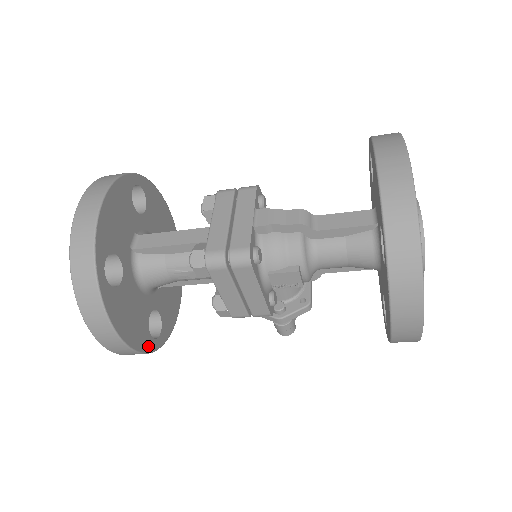
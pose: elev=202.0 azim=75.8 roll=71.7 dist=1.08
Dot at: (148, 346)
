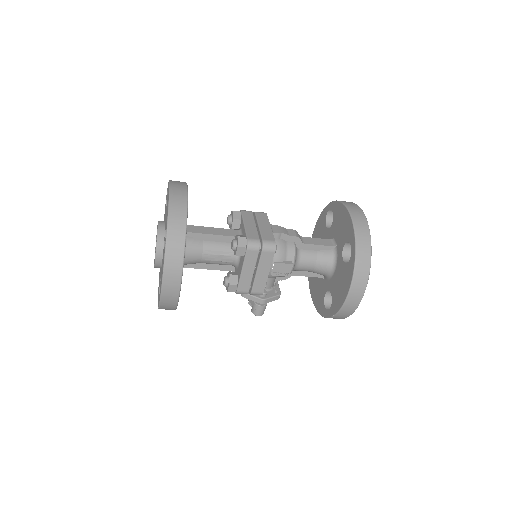
Dot at: occluded
